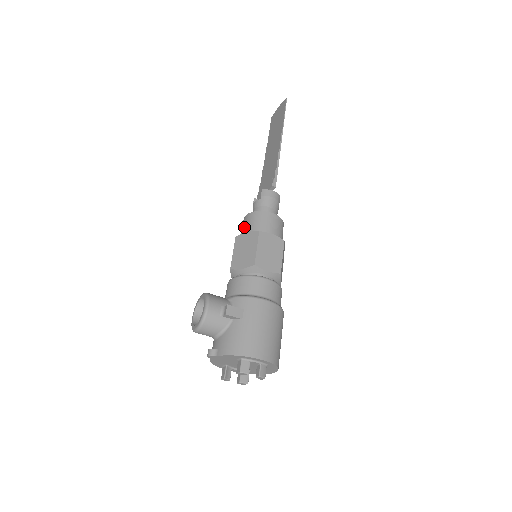
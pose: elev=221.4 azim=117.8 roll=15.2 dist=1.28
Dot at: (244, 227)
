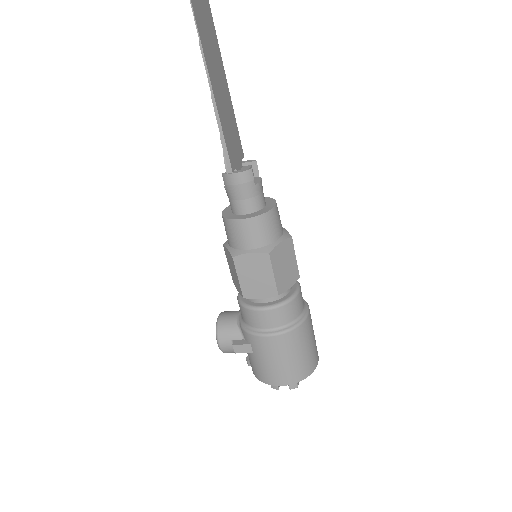
Dot at: occluded
